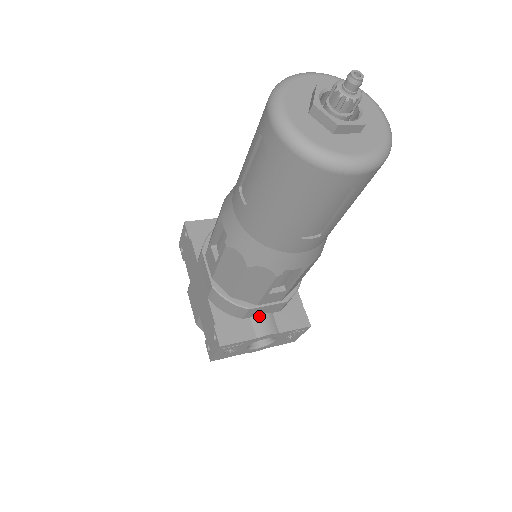
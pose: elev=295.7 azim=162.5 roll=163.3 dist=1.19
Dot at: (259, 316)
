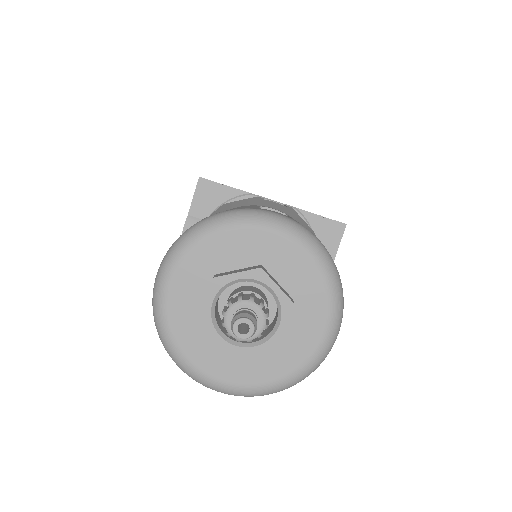
Dot at: occluded
